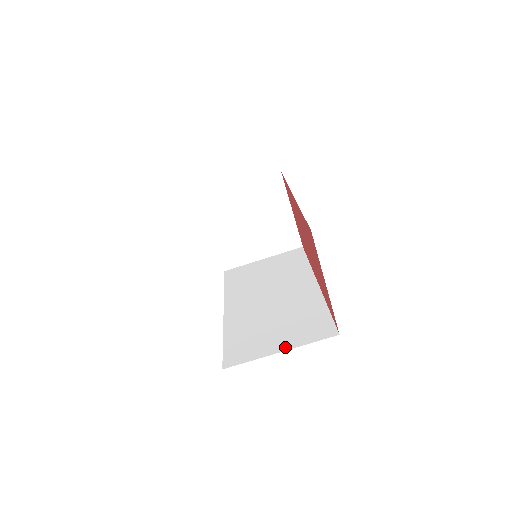
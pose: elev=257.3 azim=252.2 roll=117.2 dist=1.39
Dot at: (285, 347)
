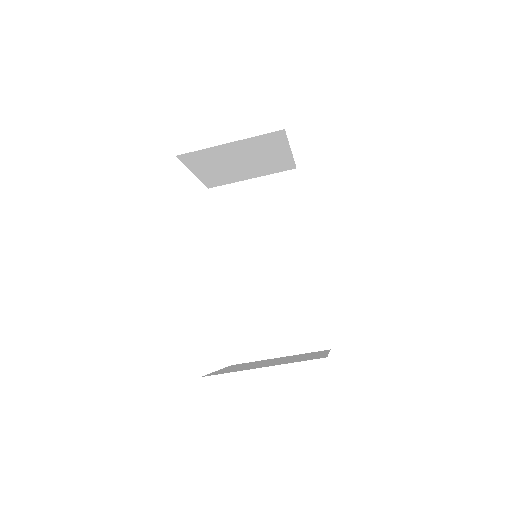
Dot at: (284, 352)
